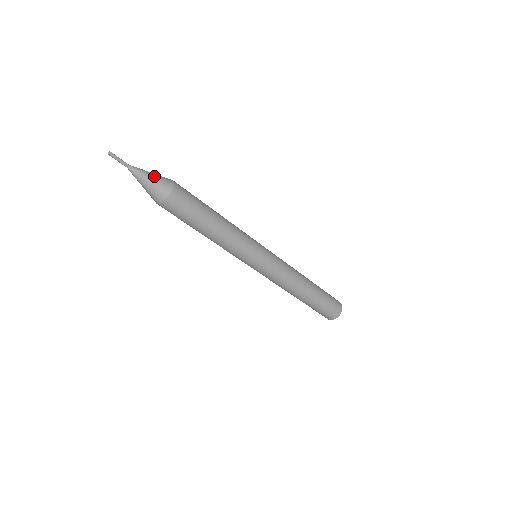
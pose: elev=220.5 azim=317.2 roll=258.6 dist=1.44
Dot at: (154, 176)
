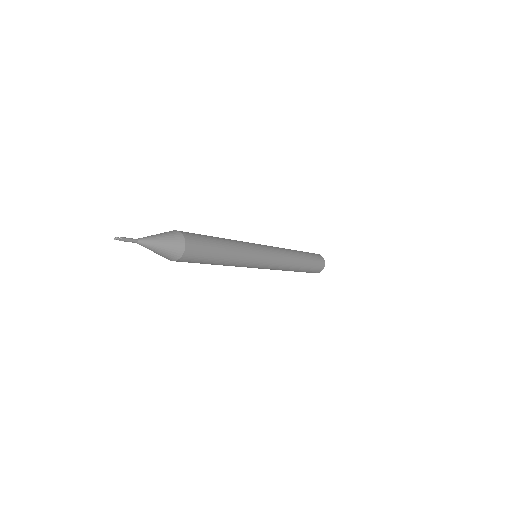
Dot at: (163, 249)
